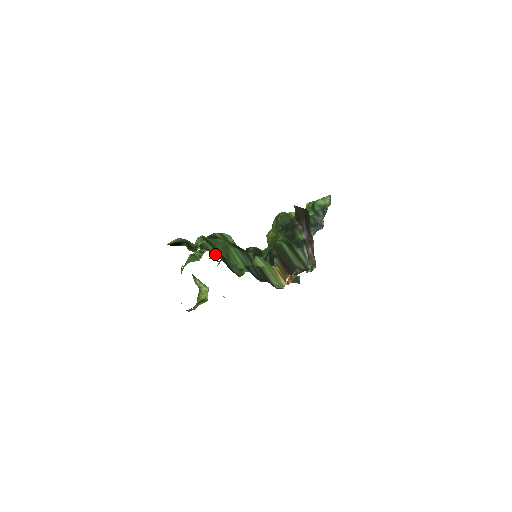
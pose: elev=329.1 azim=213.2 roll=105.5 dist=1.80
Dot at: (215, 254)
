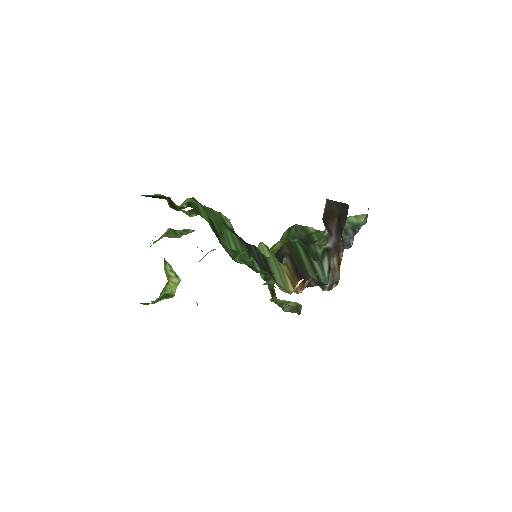
Dot at: (205, 219)
